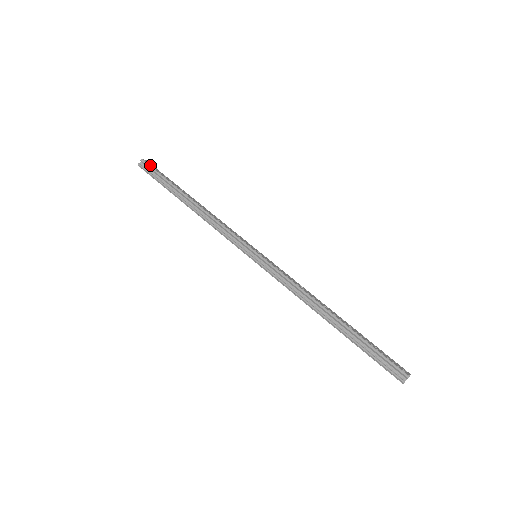
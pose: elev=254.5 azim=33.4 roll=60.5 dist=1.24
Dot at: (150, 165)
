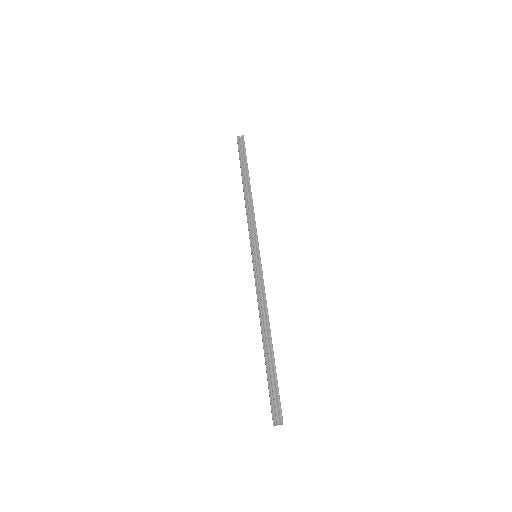
Dot at: occluded
